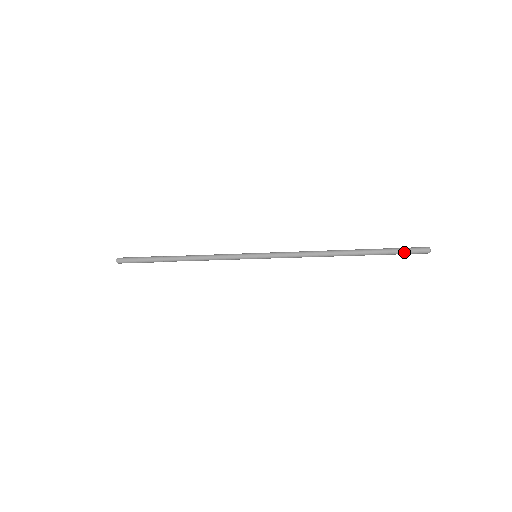
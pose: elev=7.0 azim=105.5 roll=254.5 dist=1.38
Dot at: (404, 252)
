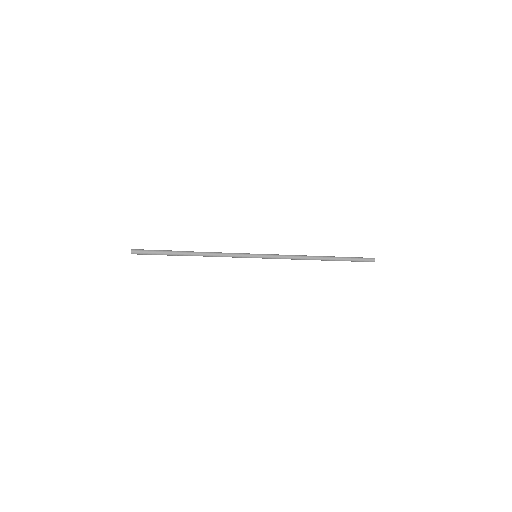
Dot at: (359, 259)
